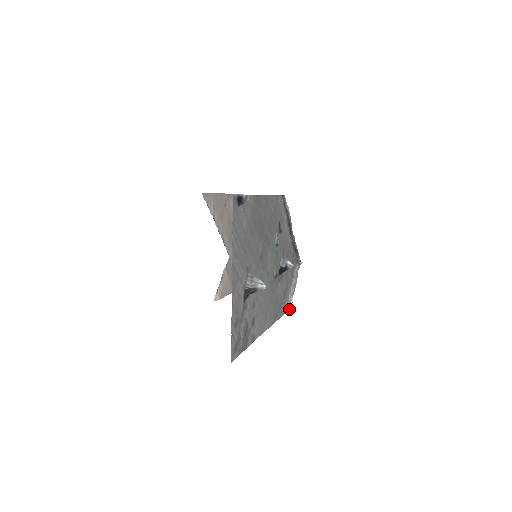
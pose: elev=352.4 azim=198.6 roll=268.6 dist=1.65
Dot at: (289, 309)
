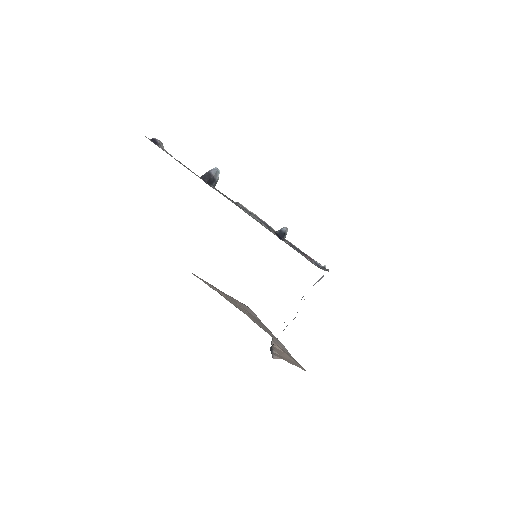
Dot at: occluded
